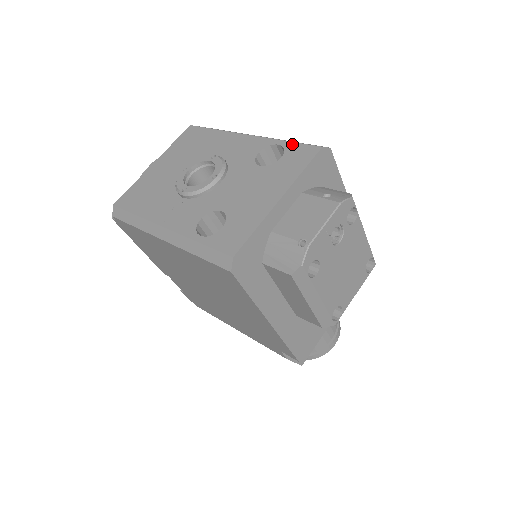
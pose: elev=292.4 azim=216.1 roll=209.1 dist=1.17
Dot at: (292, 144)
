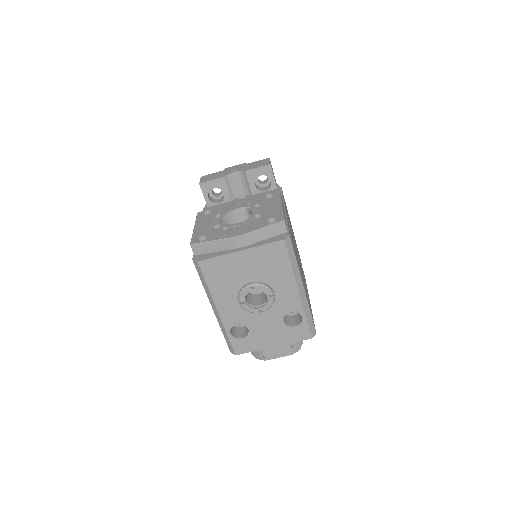
Dot at: (306, 324)
